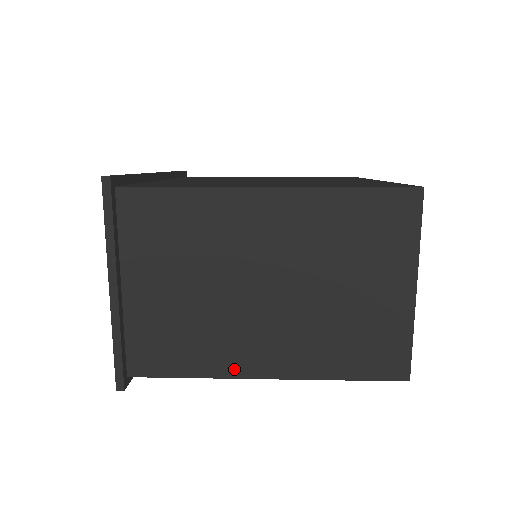
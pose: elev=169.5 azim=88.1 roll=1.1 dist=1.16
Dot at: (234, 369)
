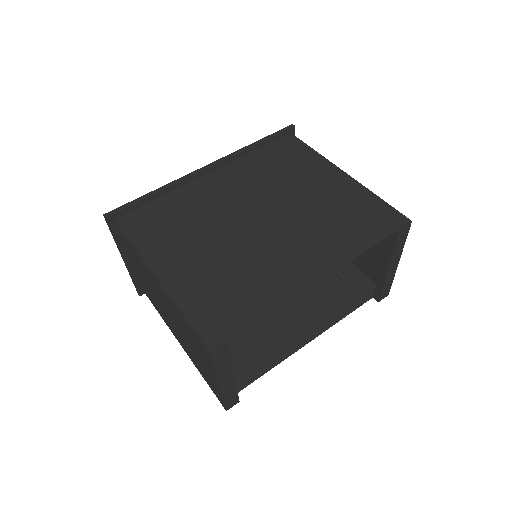
Dot at: (170, 328)
